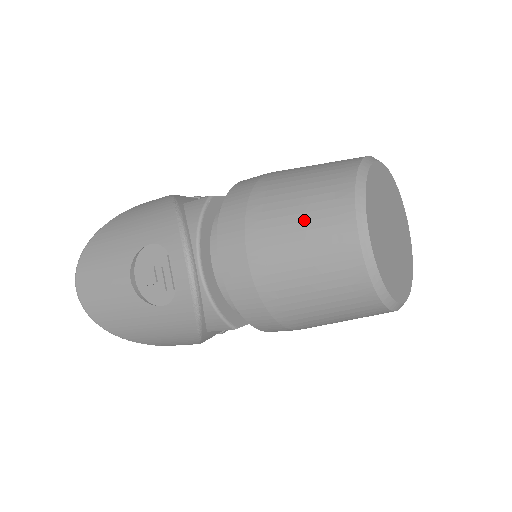
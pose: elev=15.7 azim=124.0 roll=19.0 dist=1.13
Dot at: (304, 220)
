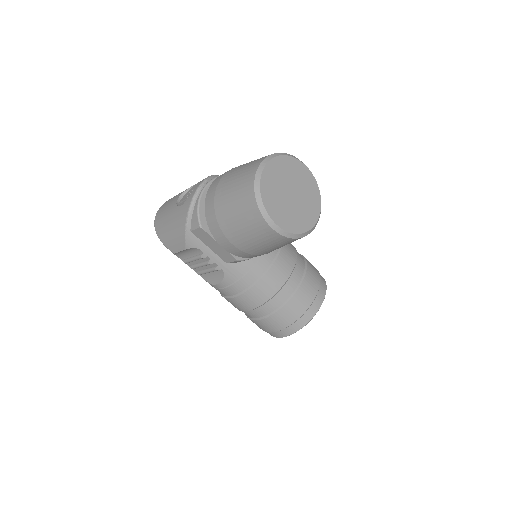
Dot at: (250, 163)
